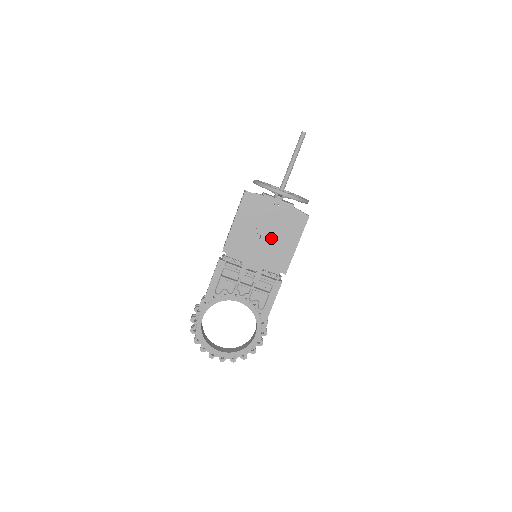
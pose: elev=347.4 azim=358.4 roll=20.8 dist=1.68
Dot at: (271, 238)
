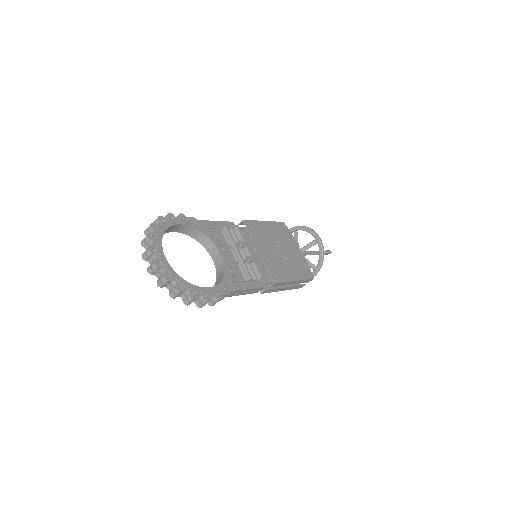
Dot at: occluded
